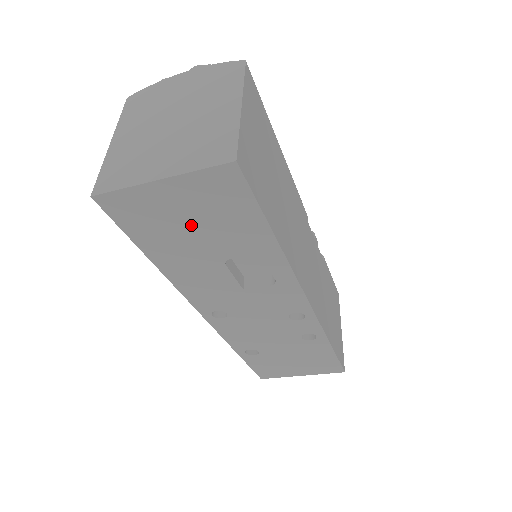
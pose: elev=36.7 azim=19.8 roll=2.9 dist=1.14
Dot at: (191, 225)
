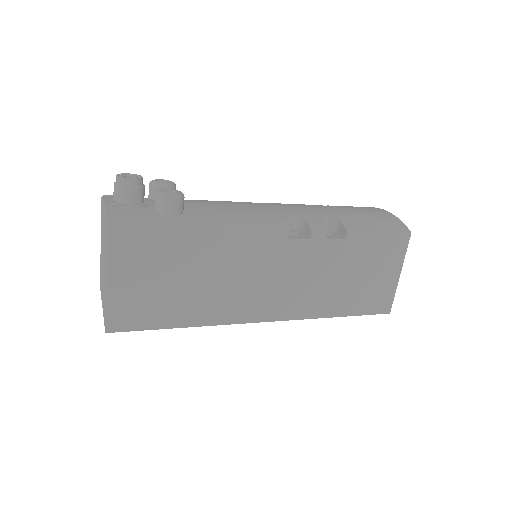
Dot at: occluded
